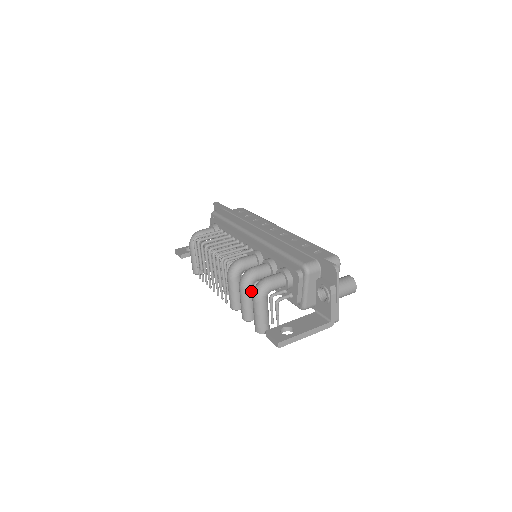
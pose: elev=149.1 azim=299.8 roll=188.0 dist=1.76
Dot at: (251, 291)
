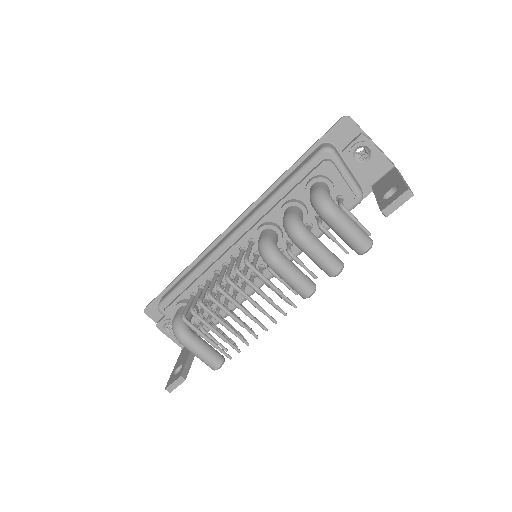
Dot at: (312, 233)
